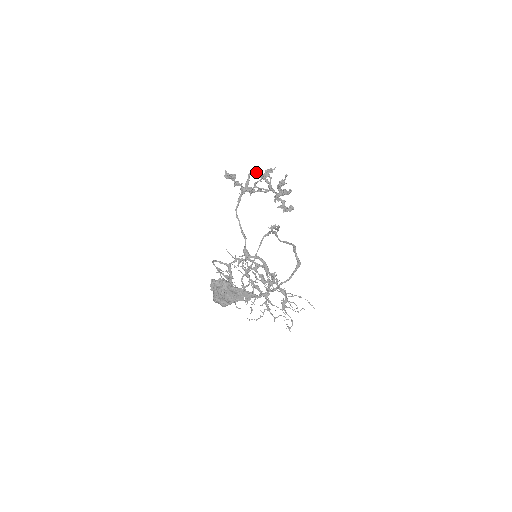
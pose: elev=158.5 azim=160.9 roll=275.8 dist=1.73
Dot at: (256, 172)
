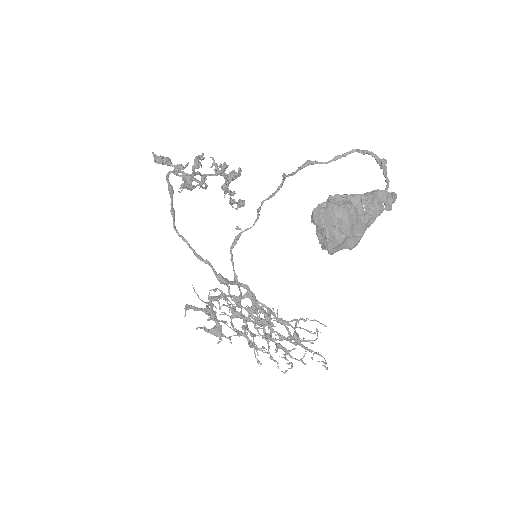
Dot at: occluded
